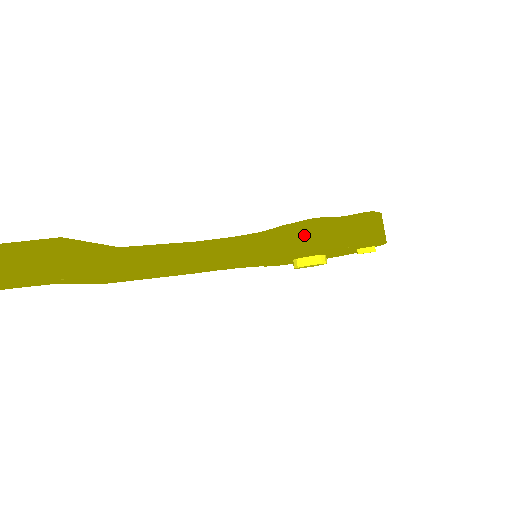
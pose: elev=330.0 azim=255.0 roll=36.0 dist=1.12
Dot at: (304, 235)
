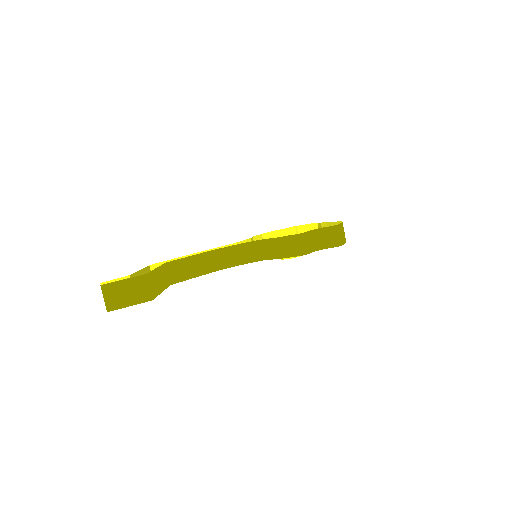
Dot at: (292, 245)
